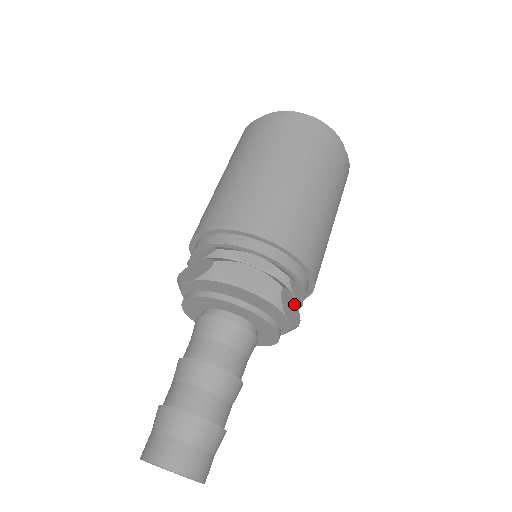
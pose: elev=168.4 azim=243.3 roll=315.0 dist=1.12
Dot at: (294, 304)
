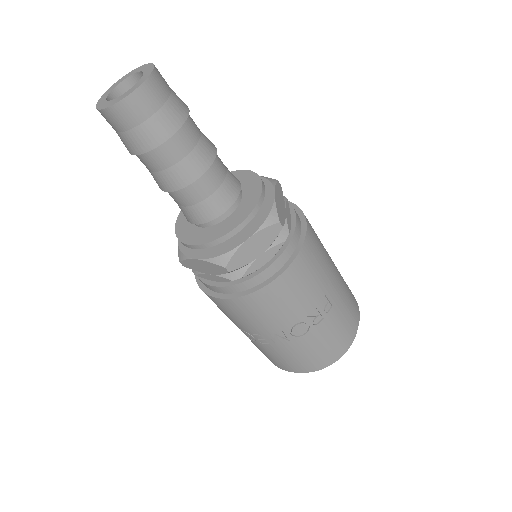
Dot at: (283, 210)
